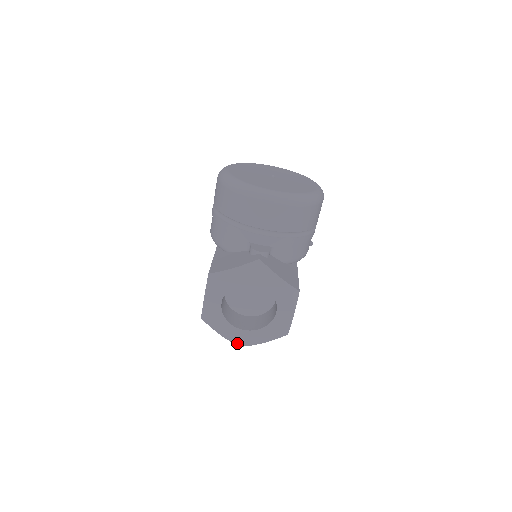
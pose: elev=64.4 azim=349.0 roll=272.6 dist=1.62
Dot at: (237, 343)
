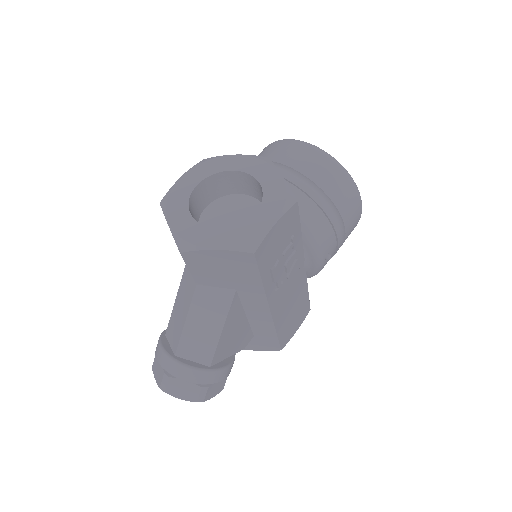
Dot at: (180, 241)
